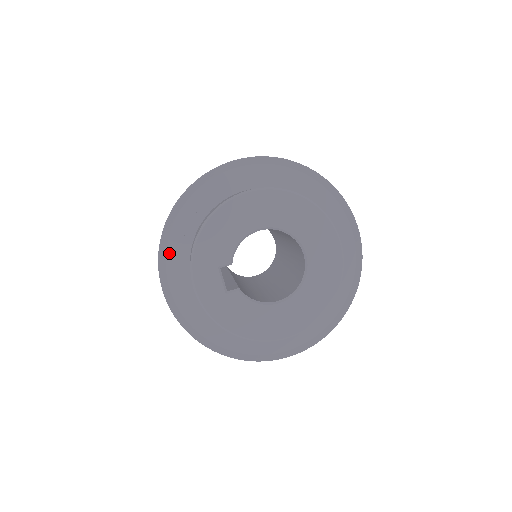
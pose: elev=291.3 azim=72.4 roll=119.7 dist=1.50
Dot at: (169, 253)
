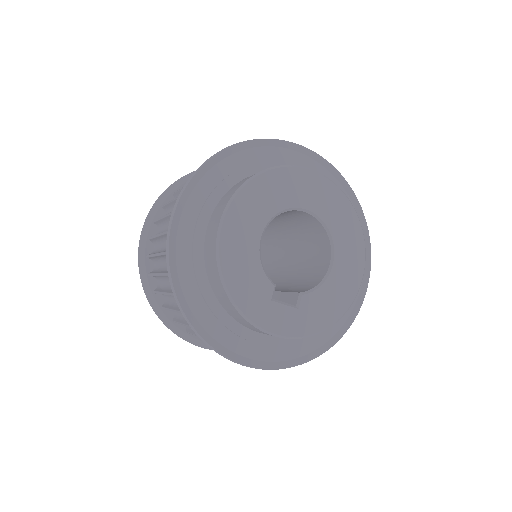
Dot at: (219, 339)
